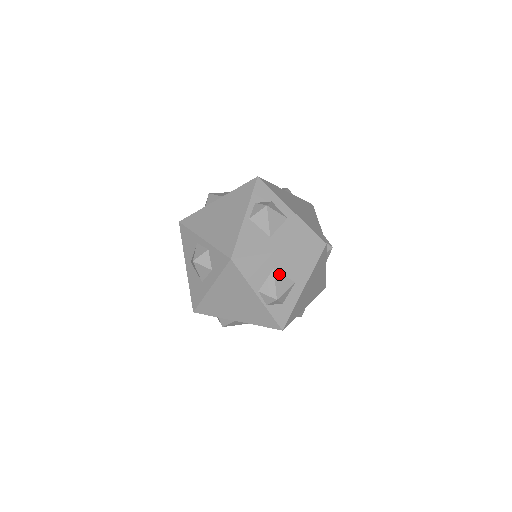
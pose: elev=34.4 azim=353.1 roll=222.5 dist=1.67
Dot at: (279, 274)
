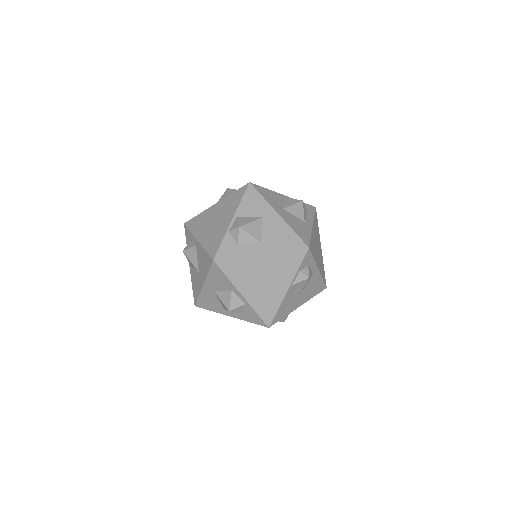
Dot at: (260, 224)
